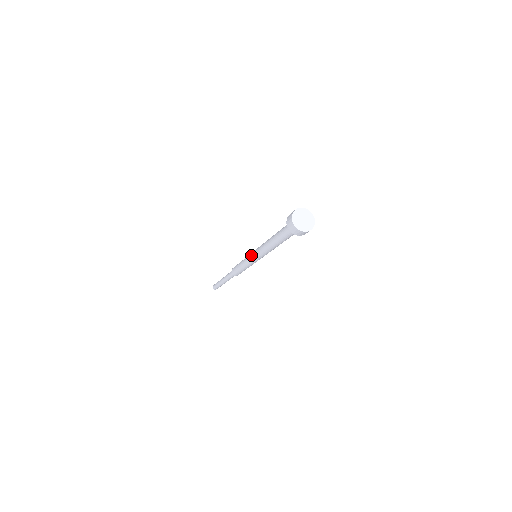
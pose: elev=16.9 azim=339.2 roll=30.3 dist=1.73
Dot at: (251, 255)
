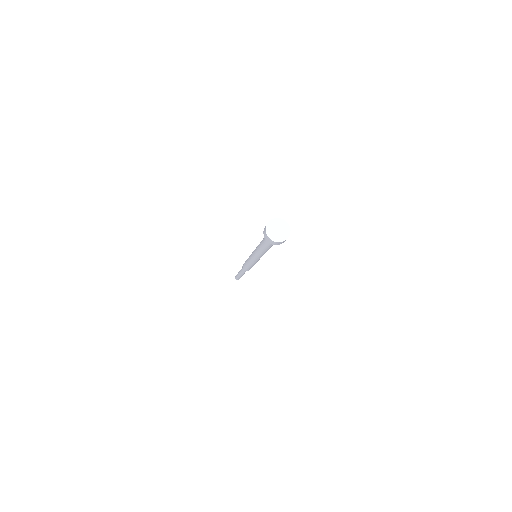
Dot at: (252, 260)
